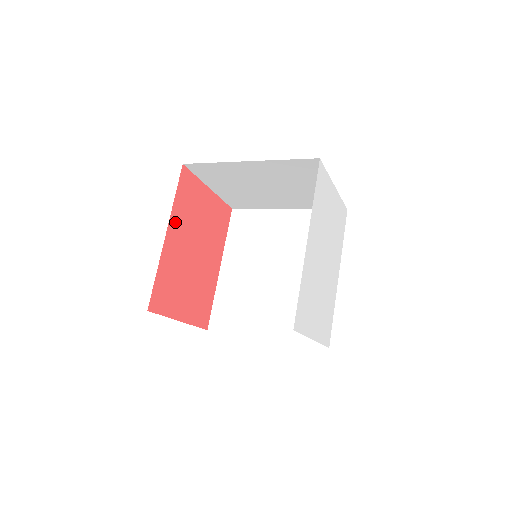
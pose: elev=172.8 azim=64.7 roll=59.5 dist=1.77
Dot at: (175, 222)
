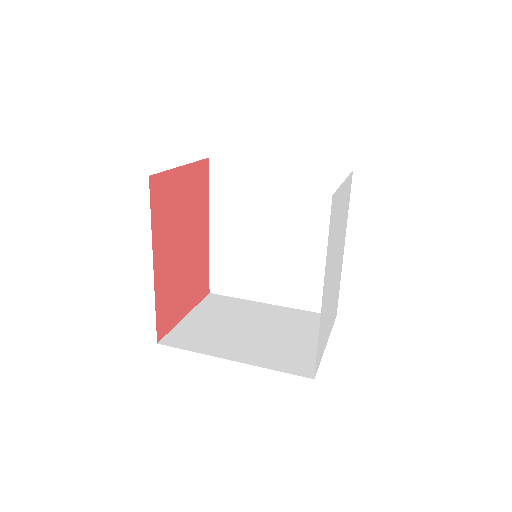
Dot at: (158, 243)
